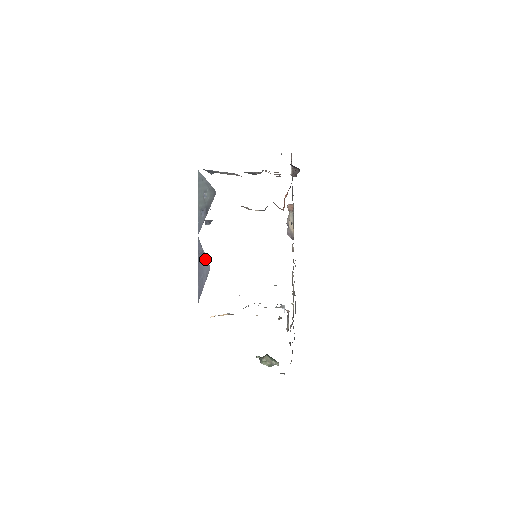
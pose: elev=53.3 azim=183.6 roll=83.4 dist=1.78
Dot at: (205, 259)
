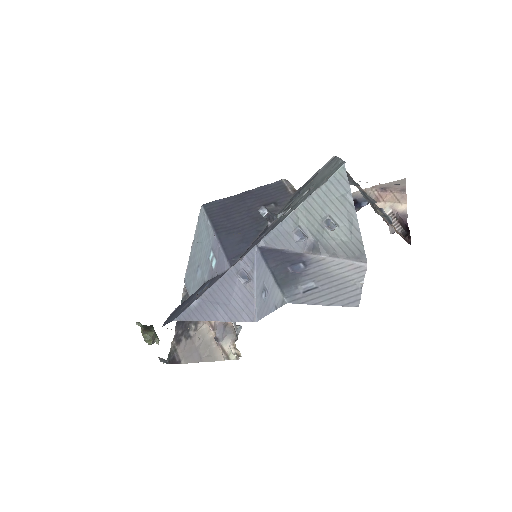
Dot at: (249, 296)
